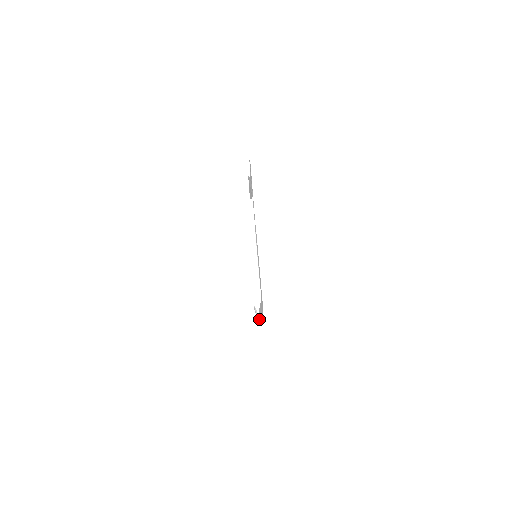
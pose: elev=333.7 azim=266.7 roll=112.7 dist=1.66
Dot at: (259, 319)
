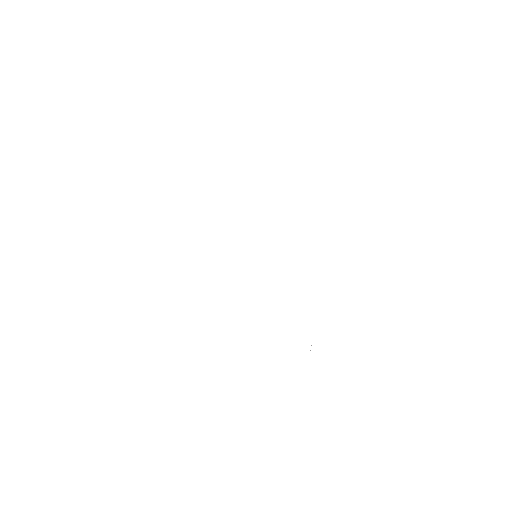
Dot at: occluded
